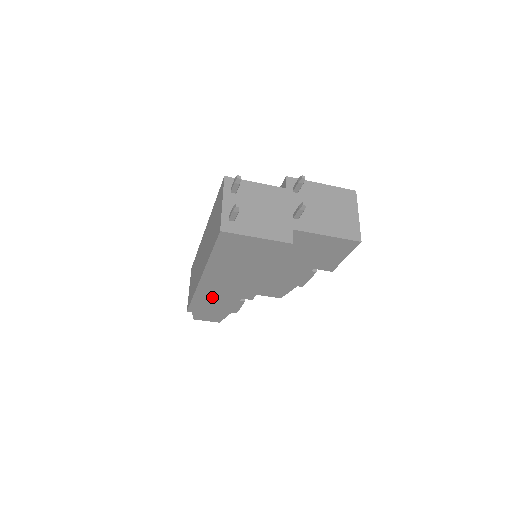
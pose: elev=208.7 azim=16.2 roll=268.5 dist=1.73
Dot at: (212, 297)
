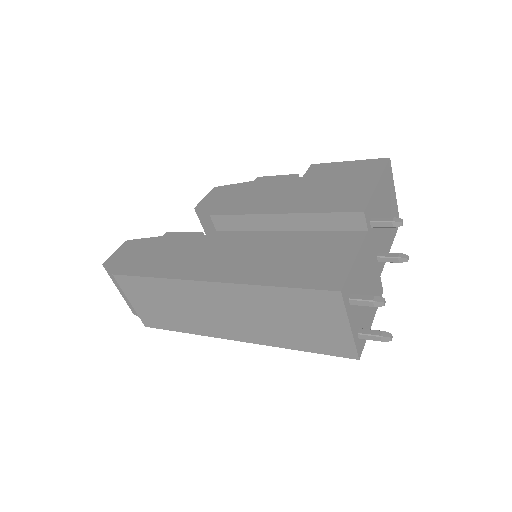
Dot at: occluded
